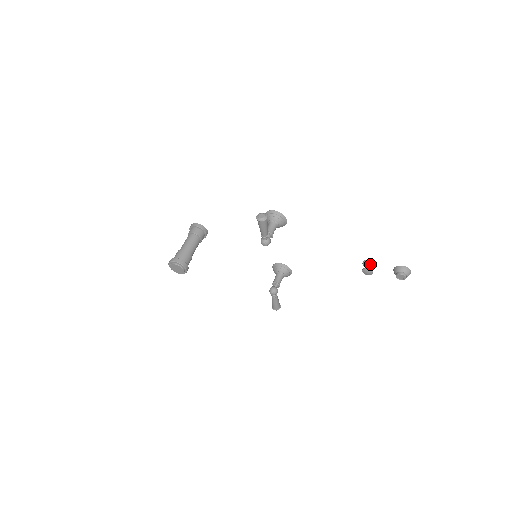
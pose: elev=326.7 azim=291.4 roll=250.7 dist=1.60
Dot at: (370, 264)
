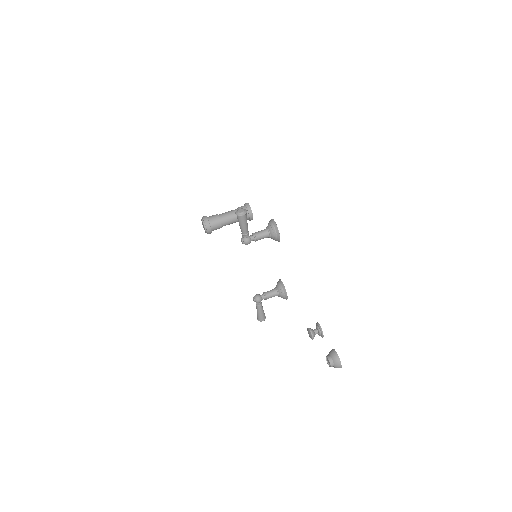
Dot at: (318, 329)
